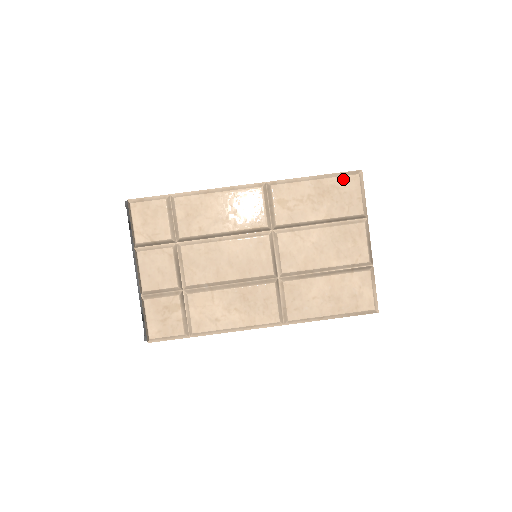
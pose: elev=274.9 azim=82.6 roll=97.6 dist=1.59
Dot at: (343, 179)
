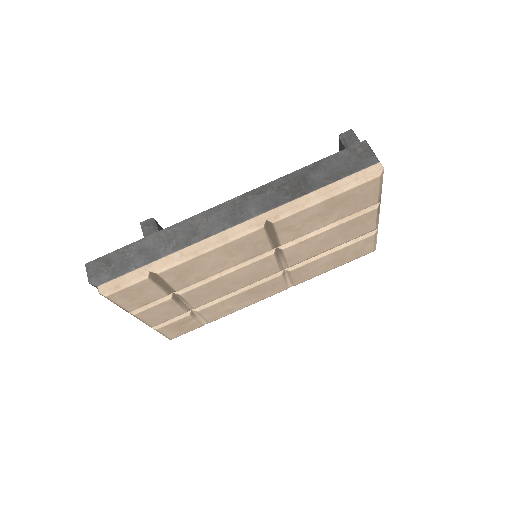
Dot at: (360, 187)
